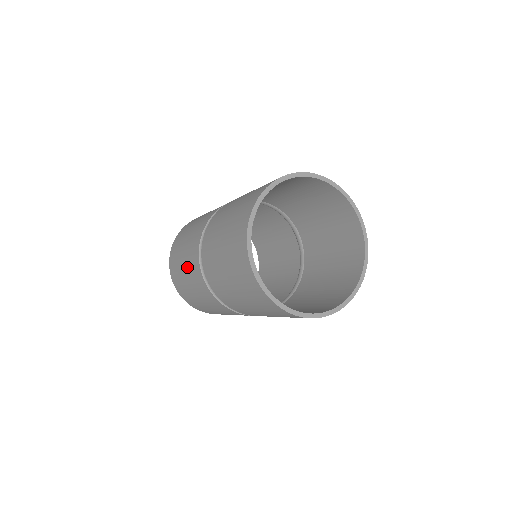
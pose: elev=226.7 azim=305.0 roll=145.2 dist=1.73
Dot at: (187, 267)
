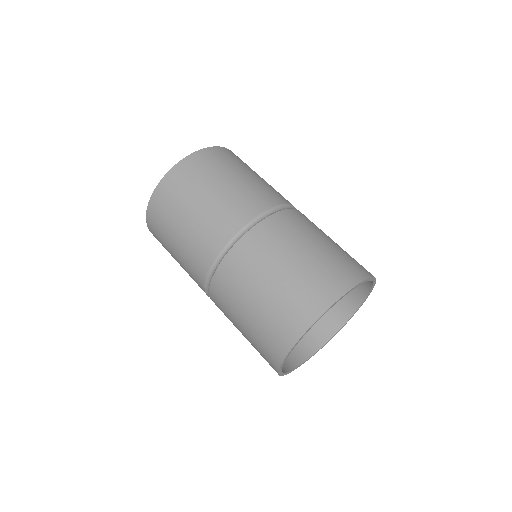
Dot at: (183, 251)
